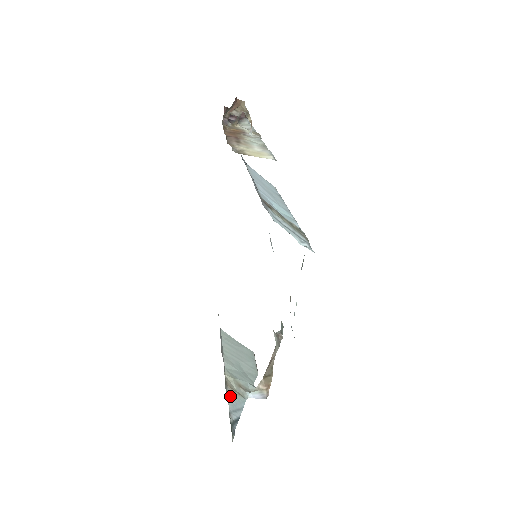
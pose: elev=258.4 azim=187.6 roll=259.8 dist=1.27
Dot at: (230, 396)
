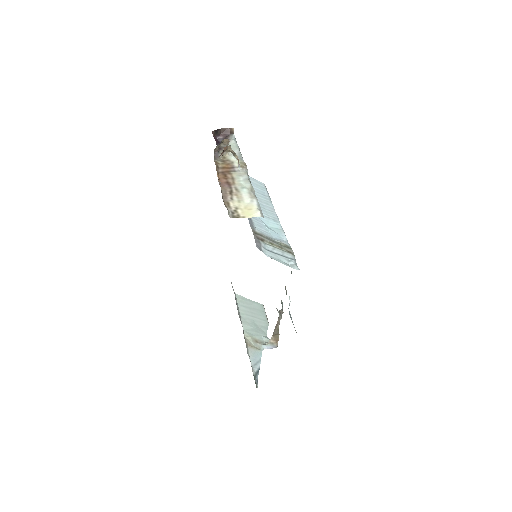
Dot at: (251, 353)
